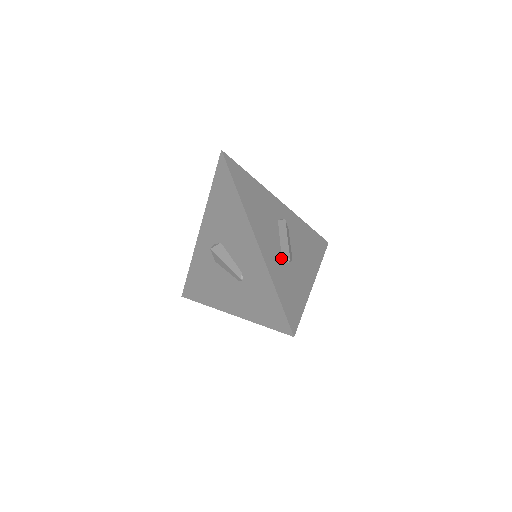
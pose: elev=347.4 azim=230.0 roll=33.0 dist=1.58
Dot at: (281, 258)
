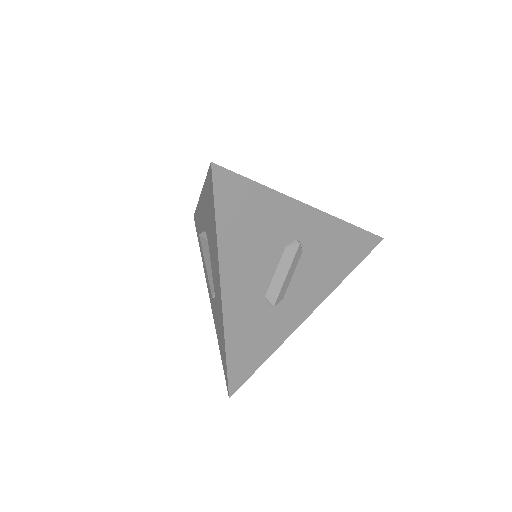
Dot at: (260, 305)
